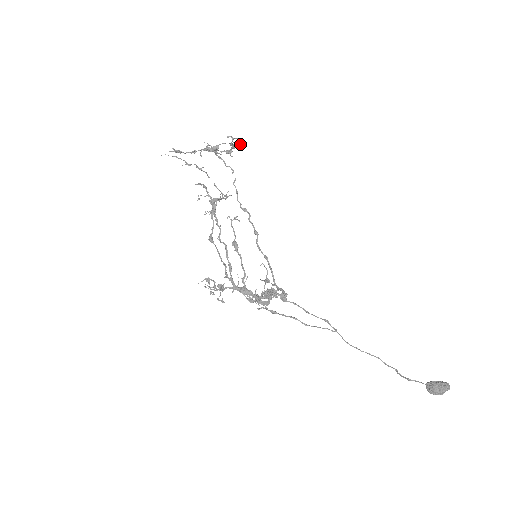
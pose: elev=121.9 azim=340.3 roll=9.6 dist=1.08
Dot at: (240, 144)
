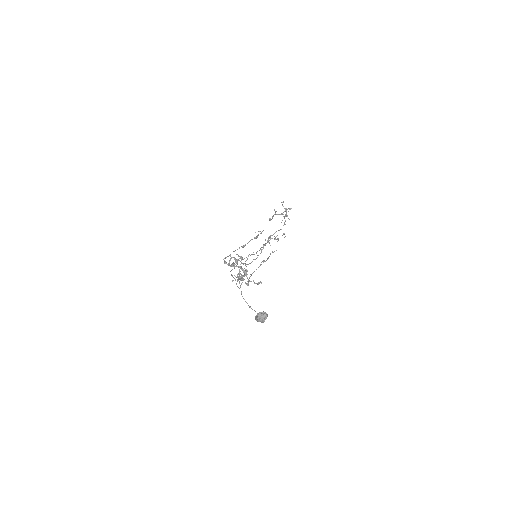
Dot at: (289, 209)
